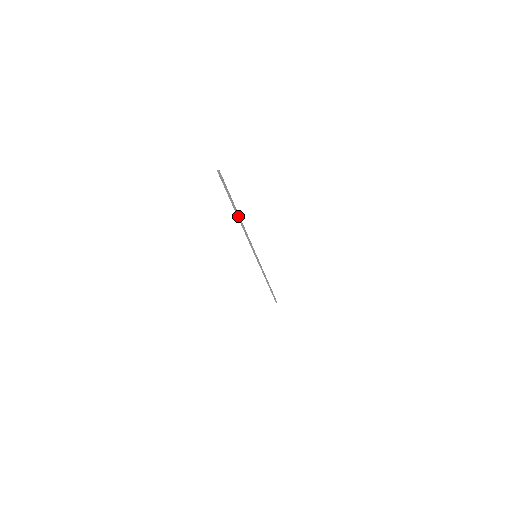
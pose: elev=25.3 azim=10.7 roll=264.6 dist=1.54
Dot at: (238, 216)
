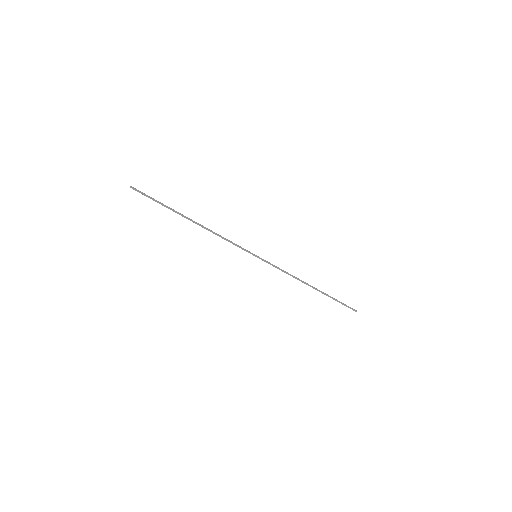
Dot at: occluded
